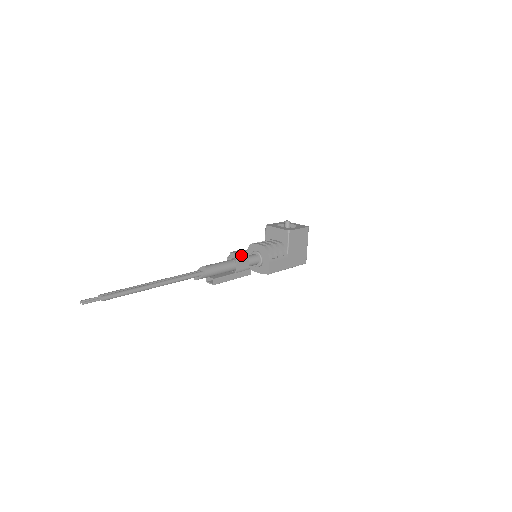
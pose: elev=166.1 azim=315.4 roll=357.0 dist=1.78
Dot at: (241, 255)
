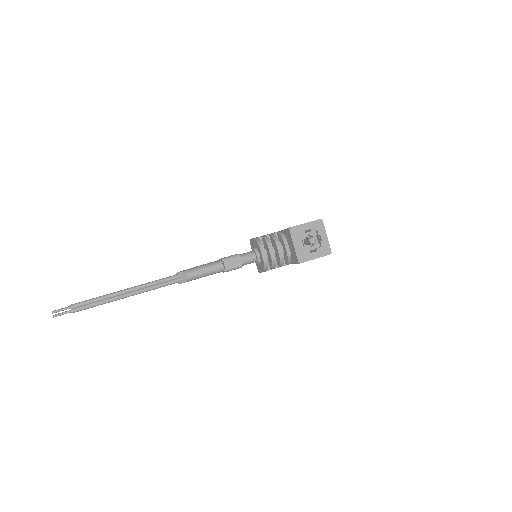
Dot at: (234, 266)
